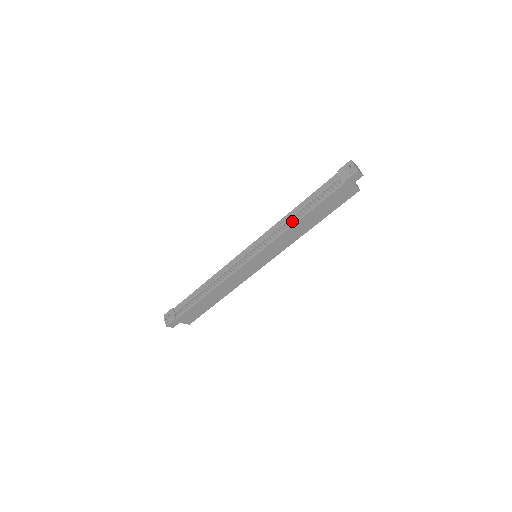
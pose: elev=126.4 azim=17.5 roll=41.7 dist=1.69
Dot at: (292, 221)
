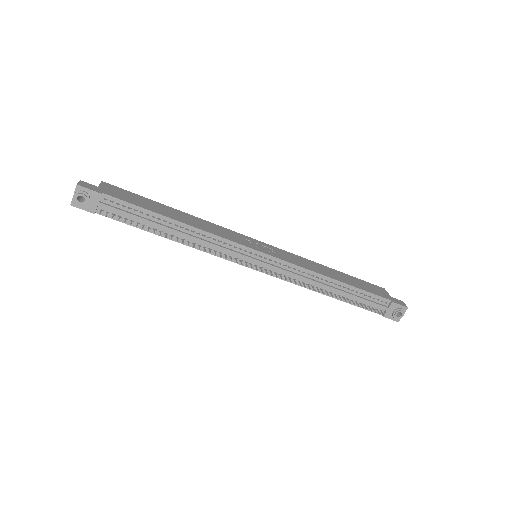
Dot at: (322, 290)
